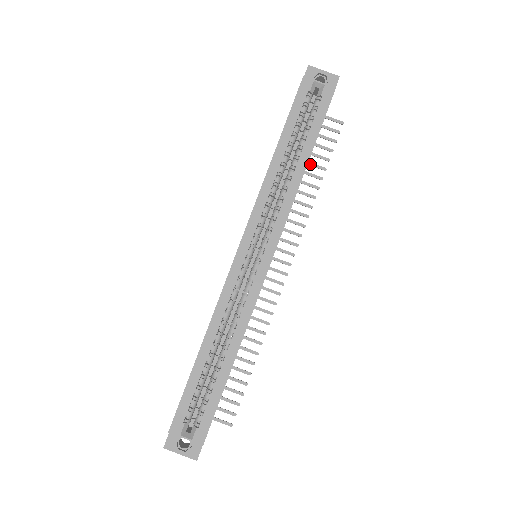
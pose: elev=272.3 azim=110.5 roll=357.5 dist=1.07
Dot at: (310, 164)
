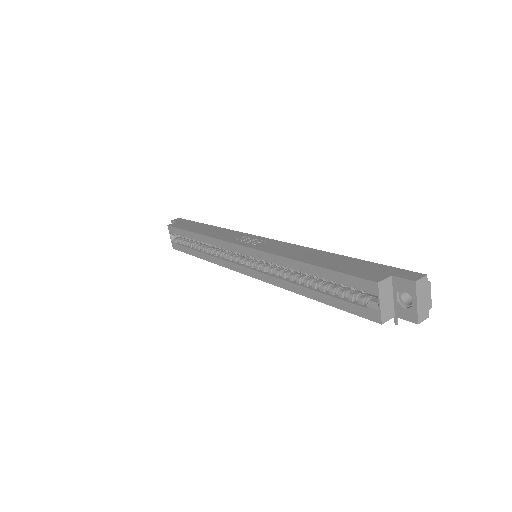
Dot at: occluded
